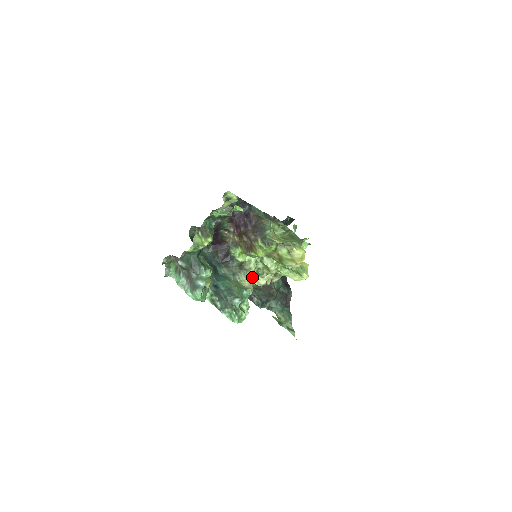
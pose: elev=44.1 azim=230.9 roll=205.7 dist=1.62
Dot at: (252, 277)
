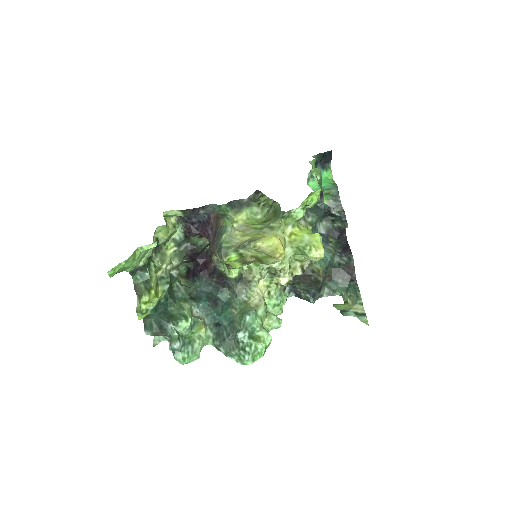
Dot at: (269, 281)
